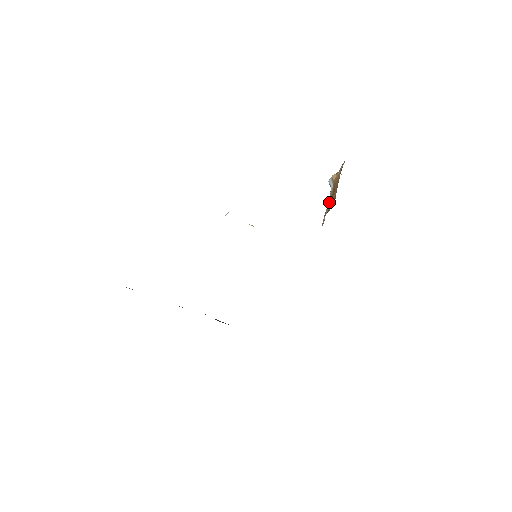
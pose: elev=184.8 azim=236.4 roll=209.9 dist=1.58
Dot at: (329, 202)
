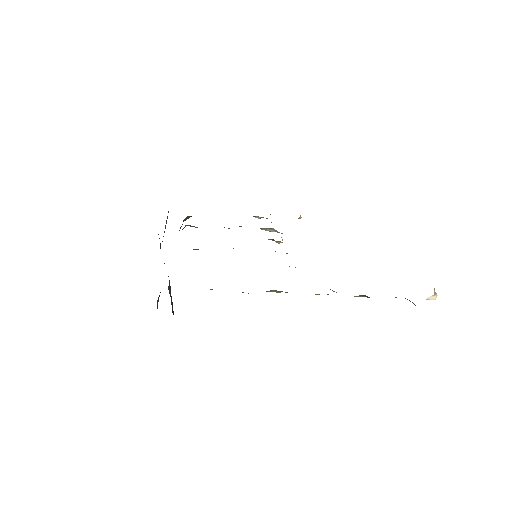
Dot at: occluded
